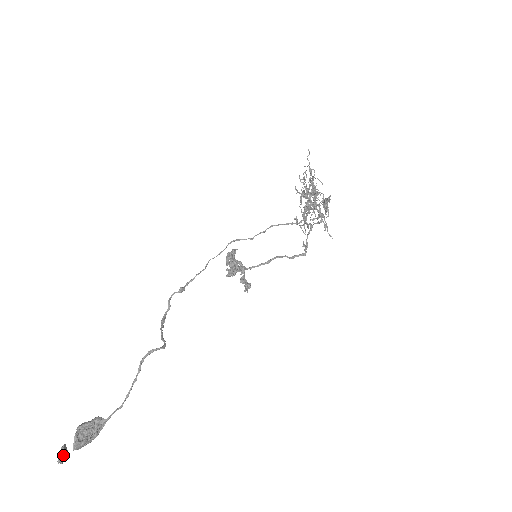
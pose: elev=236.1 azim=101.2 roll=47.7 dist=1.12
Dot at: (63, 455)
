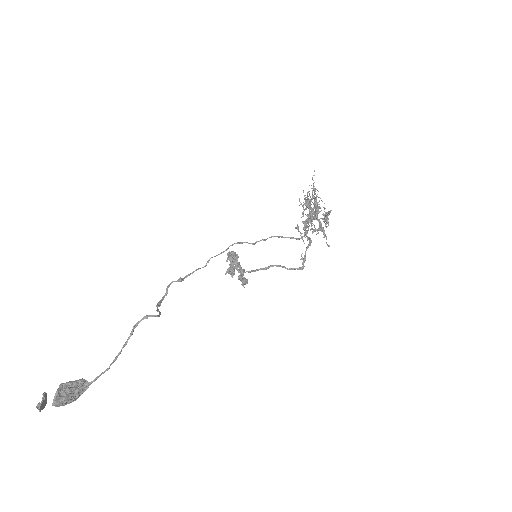
Dot at: (43, 403)
